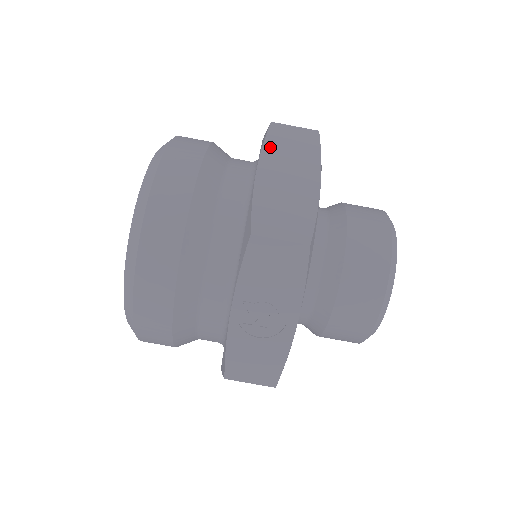
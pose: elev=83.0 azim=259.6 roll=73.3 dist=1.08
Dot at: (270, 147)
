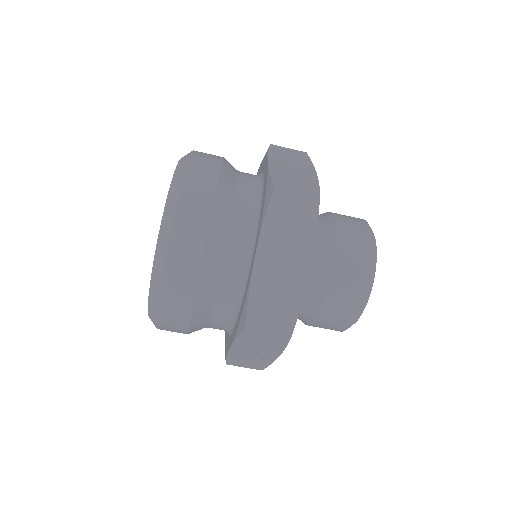
Dot at: (270, 225)
